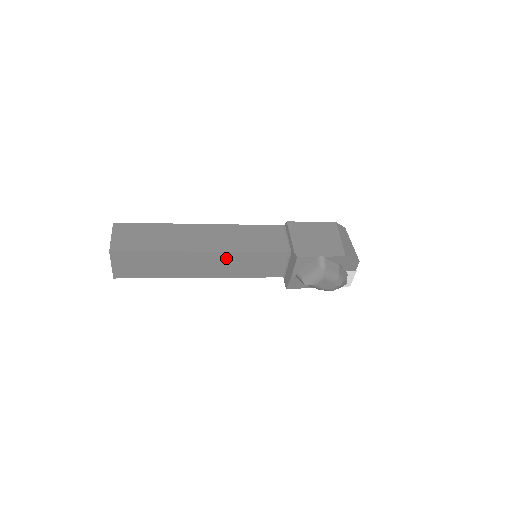
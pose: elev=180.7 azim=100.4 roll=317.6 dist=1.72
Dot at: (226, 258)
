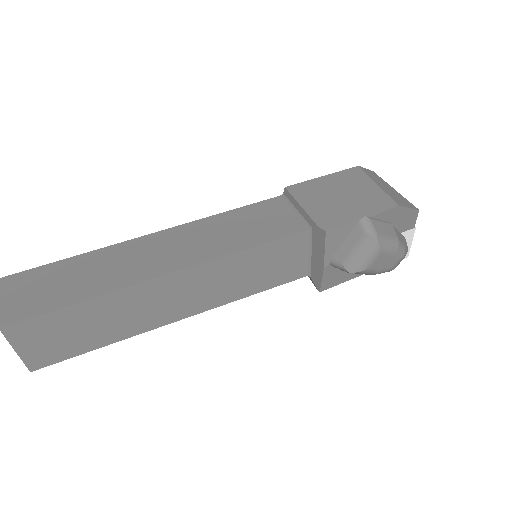
Dot at: (210, 273)
